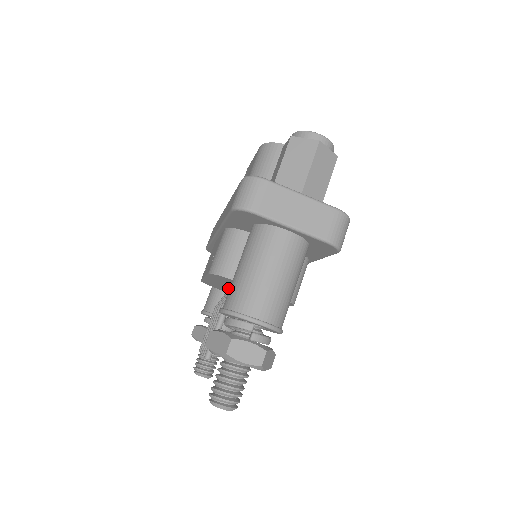
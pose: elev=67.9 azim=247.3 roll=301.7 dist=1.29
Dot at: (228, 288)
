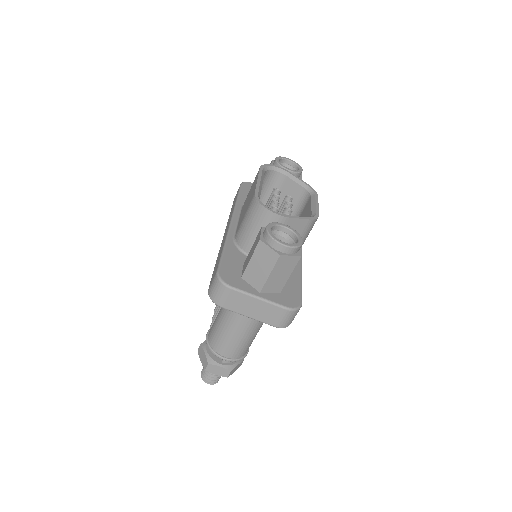
Dot at: occluded
